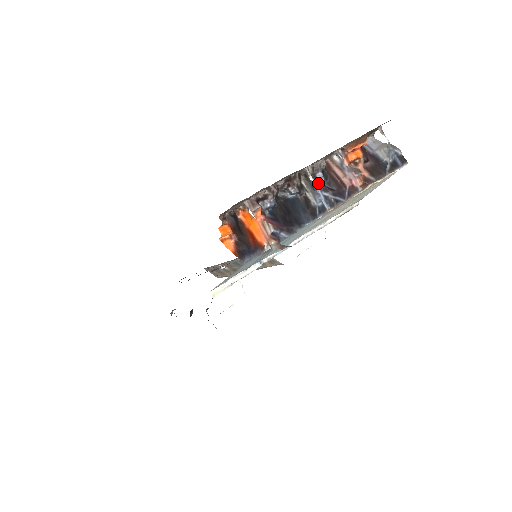
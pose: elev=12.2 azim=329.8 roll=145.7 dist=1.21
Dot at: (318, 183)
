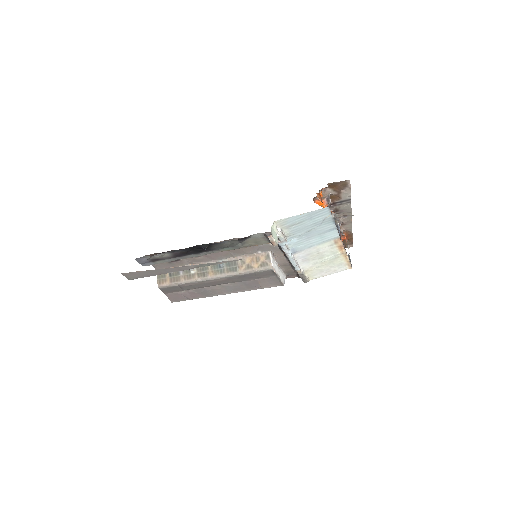
Dot at: occluded
